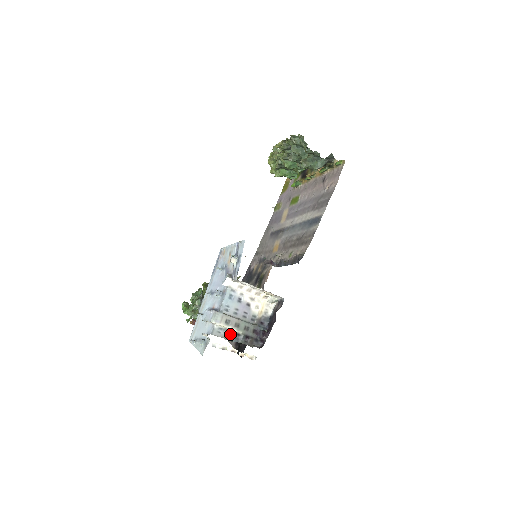
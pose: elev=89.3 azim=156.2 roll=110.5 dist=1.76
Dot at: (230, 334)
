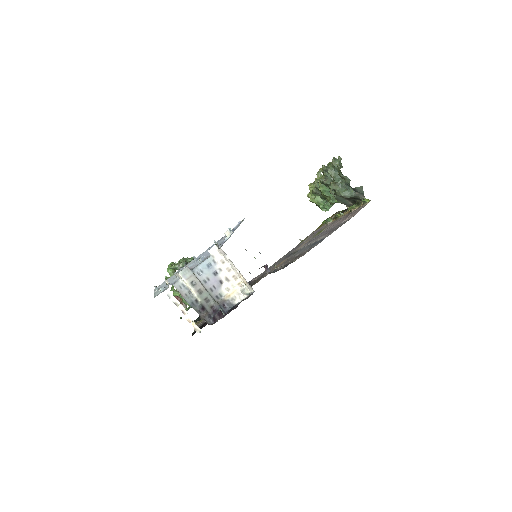
Dot at: (189, 295)
